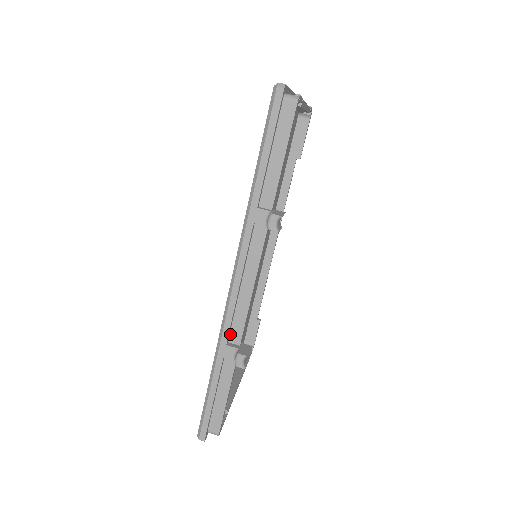
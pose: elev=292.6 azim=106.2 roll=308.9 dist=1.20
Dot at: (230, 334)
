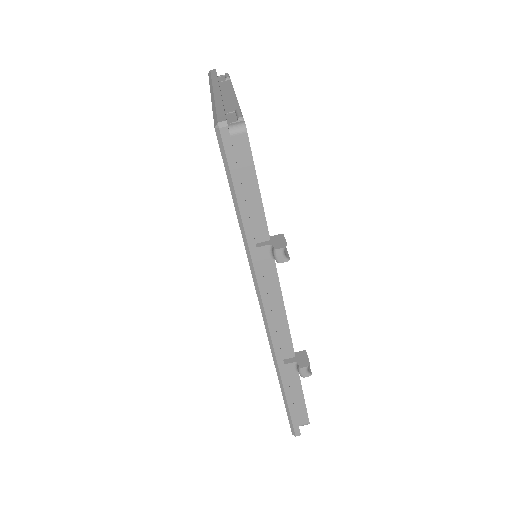
Dot at: (282, 353)
